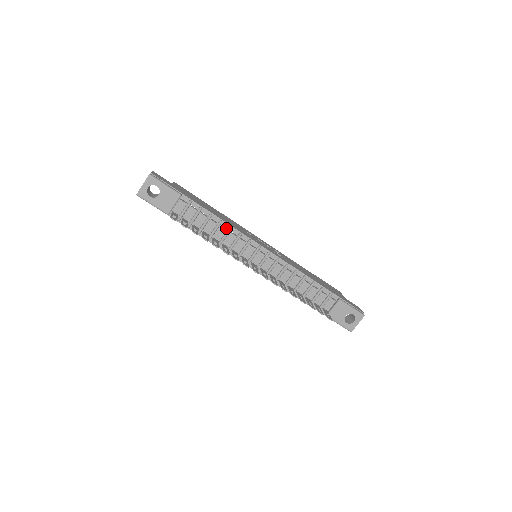
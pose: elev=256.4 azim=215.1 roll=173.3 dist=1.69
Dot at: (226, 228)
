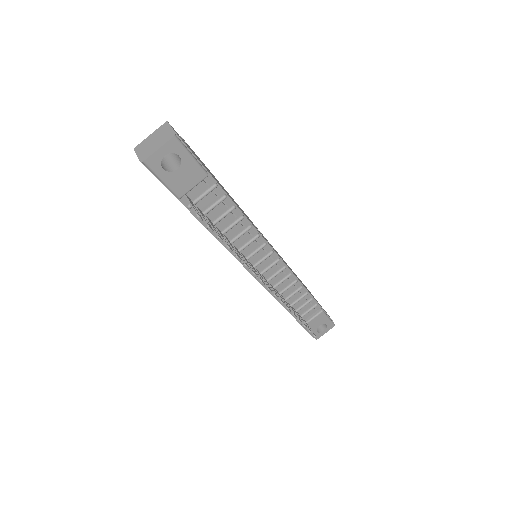
Dot at: (242, 223)
